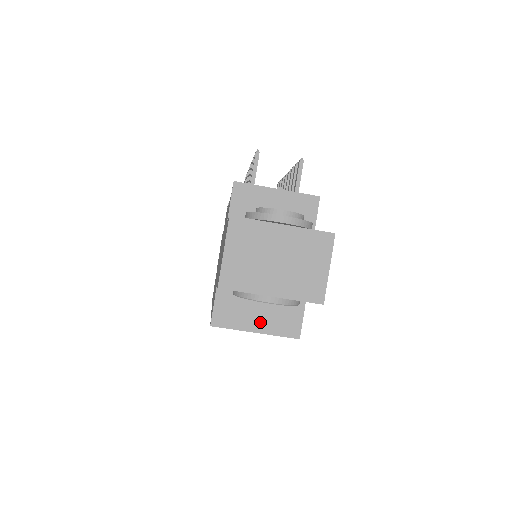
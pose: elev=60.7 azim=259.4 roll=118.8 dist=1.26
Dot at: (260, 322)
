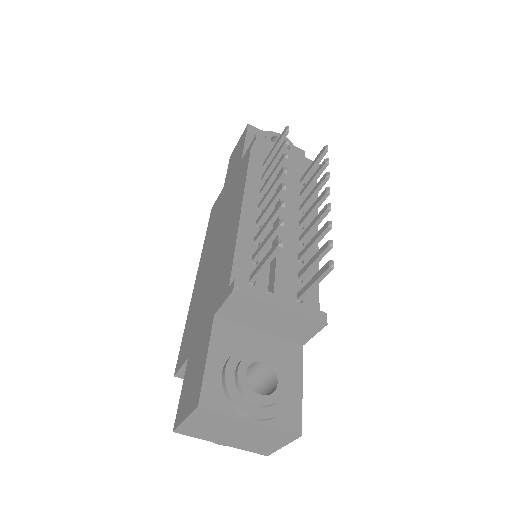
Dot at: occluded
